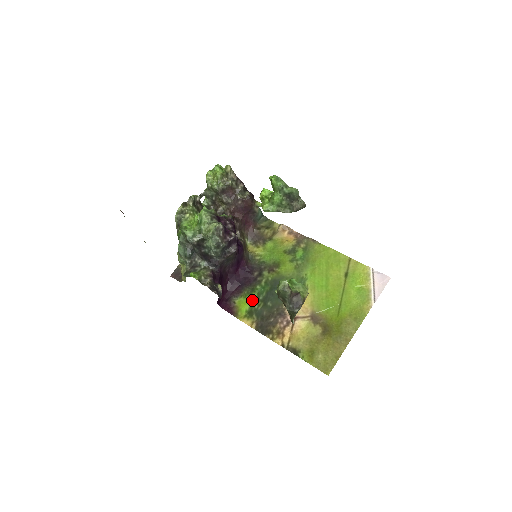
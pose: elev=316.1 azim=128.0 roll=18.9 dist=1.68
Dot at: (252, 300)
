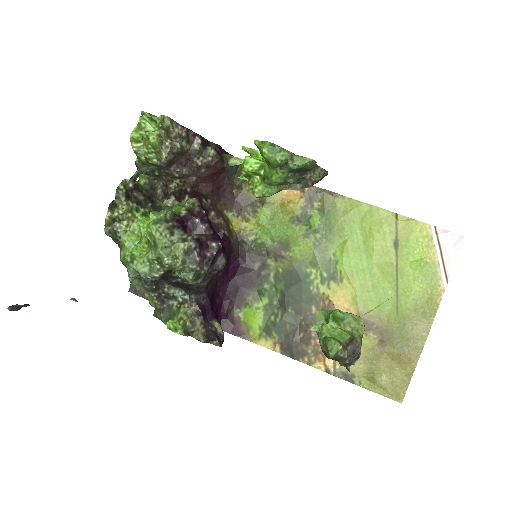
Dot at: (263, 309)
